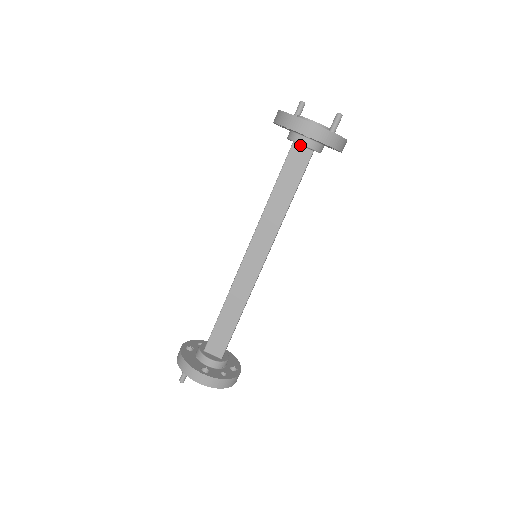
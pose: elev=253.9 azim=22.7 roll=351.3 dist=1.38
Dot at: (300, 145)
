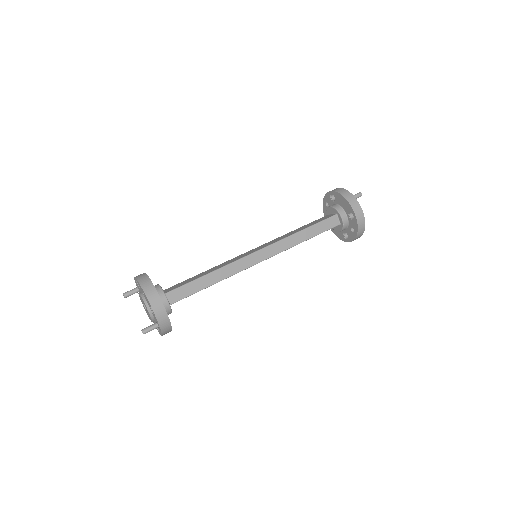
Dot at: (331, 214)
